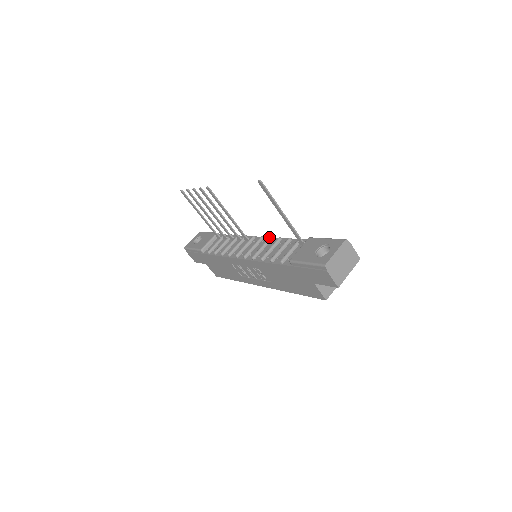
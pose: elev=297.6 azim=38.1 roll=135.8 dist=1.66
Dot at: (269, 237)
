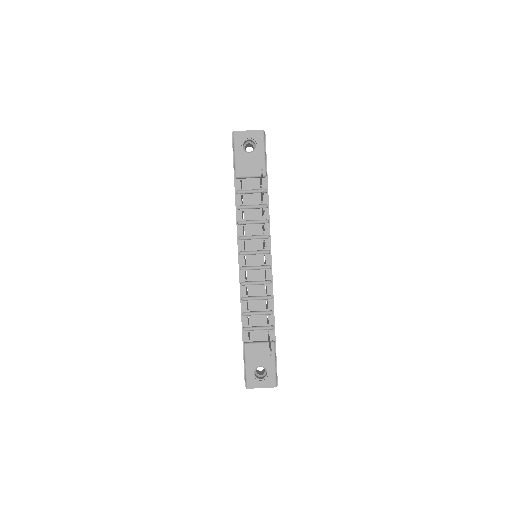
Dot at: (270, 282)
